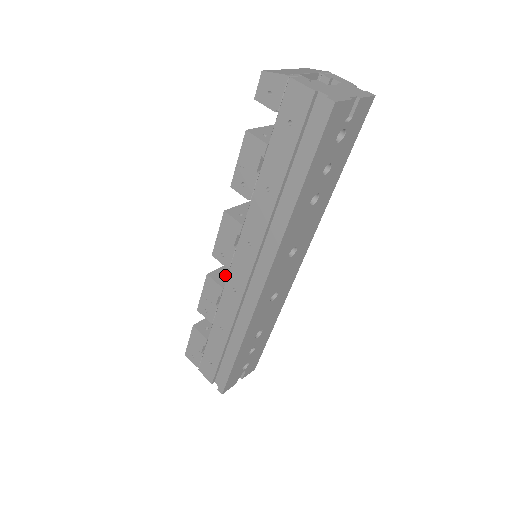
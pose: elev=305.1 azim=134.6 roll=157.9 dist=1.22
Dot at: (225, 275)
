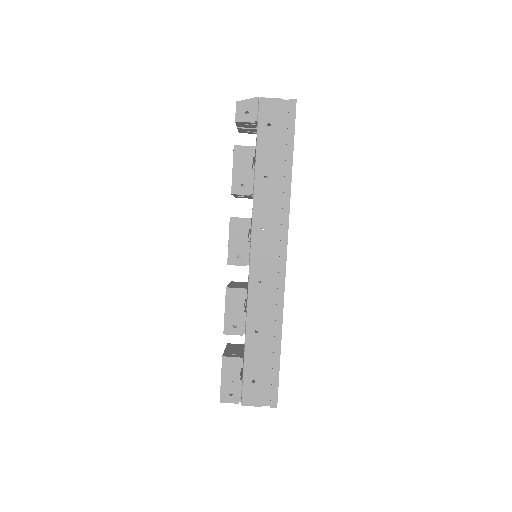
Dot at: (237, 286)
